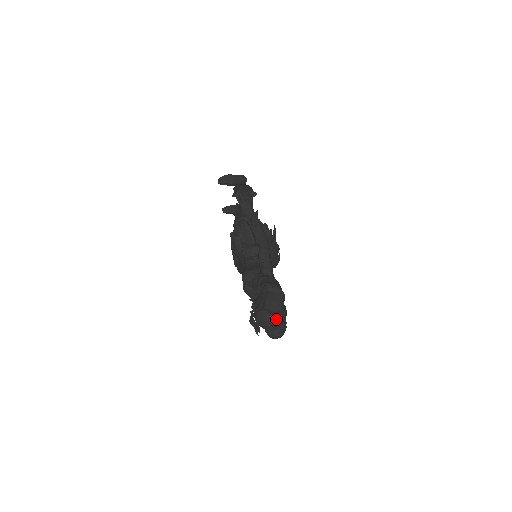
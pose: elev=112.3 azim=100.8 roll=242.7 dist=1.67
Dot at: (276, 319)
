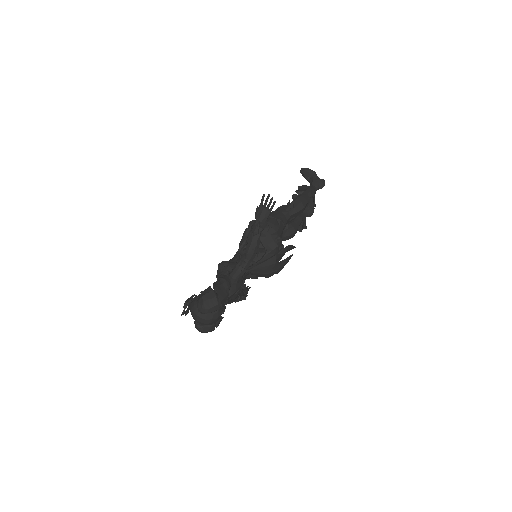
Dot at: (201, 317)
